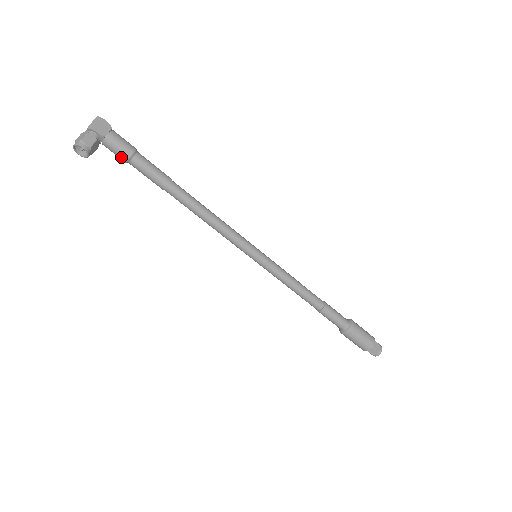
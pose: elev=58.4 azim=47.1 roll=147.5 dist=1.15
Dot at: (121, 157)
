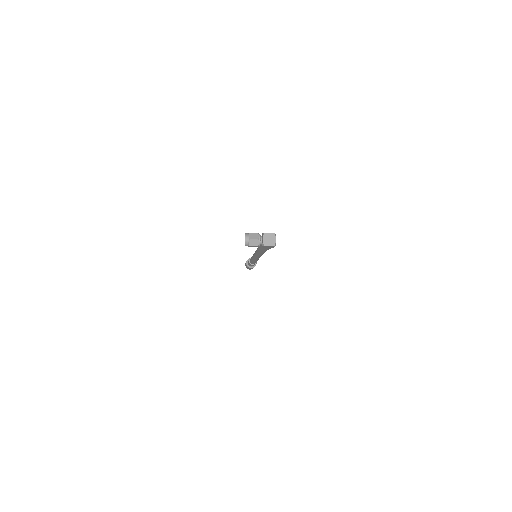
Dot at: occluded
